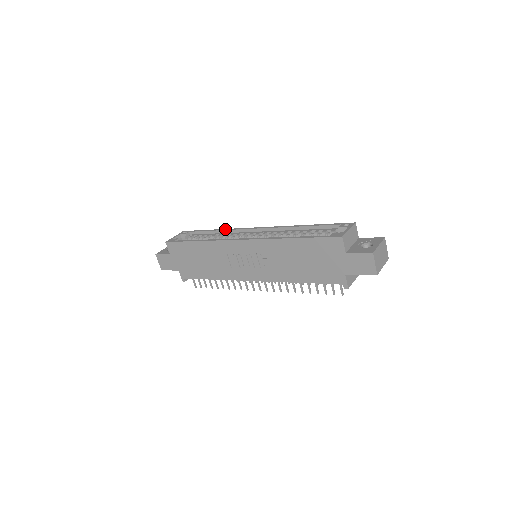
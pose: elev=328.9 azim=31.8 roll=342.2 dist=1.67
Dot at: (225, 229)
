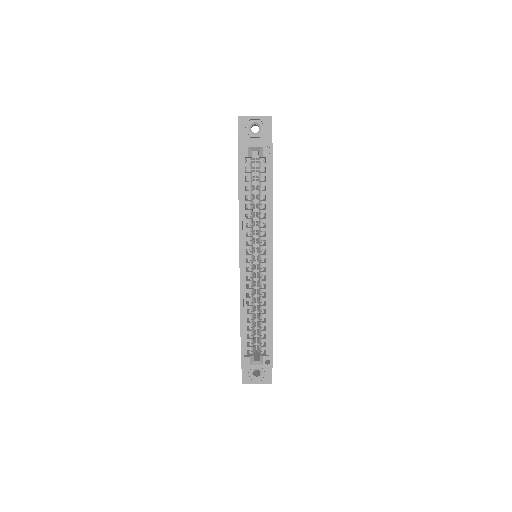
Dot at: (271, 216)
